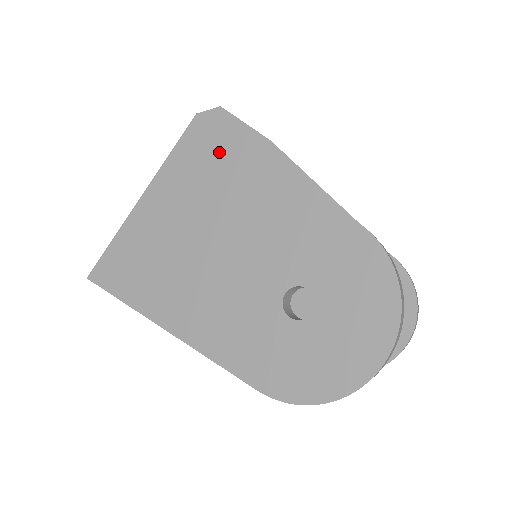
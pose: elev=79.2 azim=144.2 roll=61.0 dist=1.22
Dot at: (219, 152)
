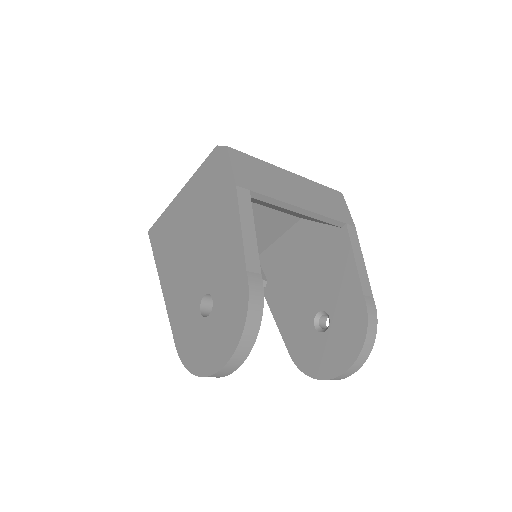
Dot at: (215, 180)
